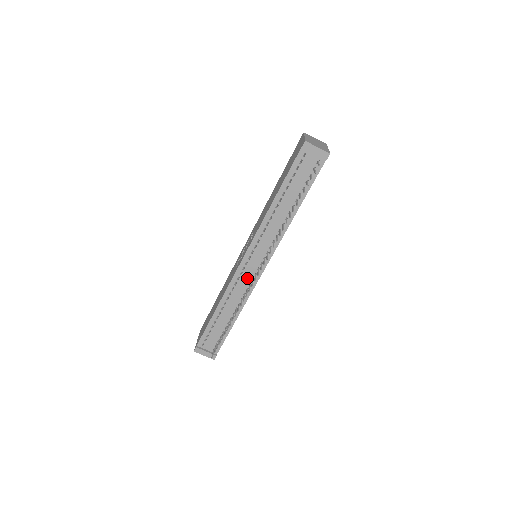
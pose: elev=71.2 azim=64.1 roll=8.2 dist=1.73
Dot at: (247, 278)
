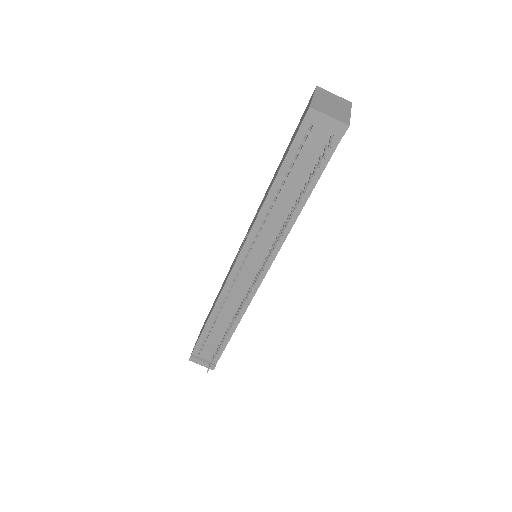
Dot at: (243, 286)
